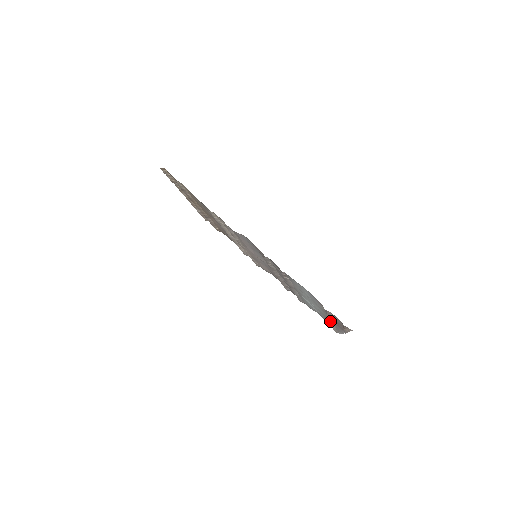
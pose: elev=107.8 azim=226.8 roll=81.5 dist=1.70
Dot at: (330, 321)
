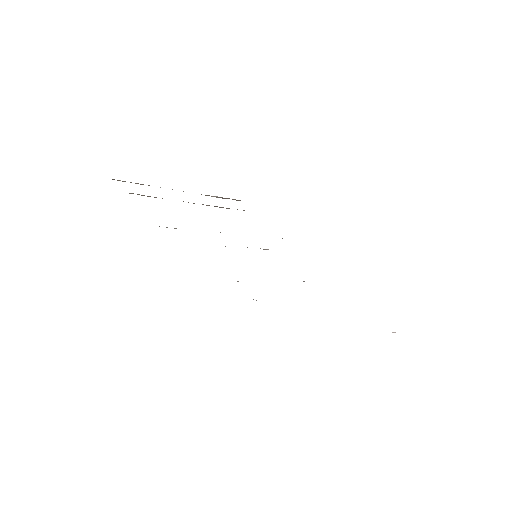
Dot at: occluded
